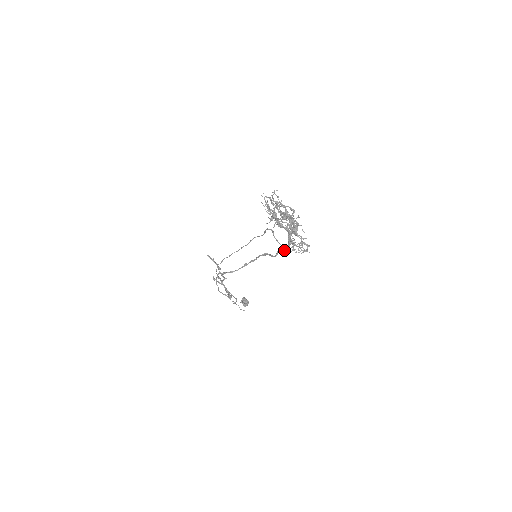
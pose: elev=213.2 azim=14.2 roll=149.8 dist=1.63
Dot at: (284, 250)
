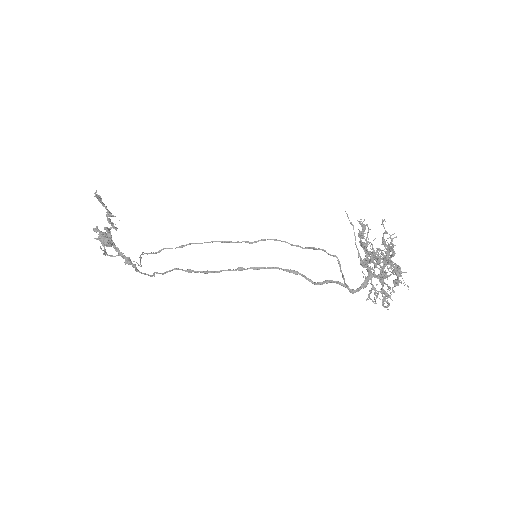
Dot at: (352, 292)
